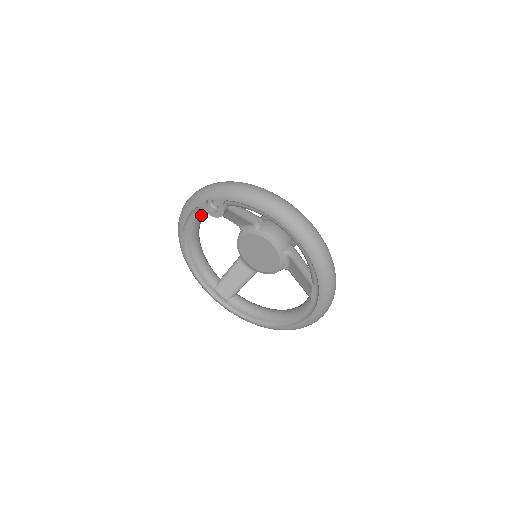
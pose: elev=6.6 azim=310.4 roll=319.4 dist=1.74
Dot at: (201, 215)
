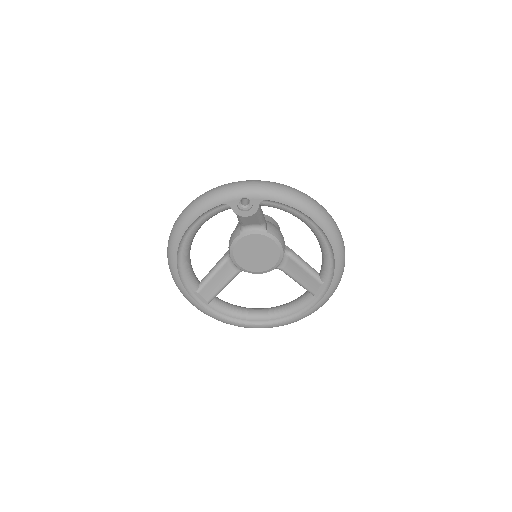
Dot at: (217, 213)
